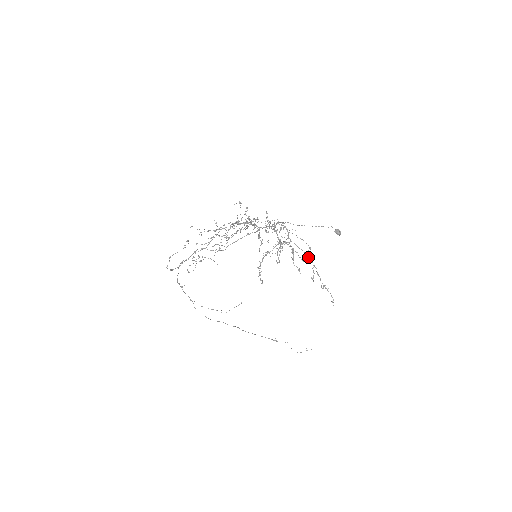
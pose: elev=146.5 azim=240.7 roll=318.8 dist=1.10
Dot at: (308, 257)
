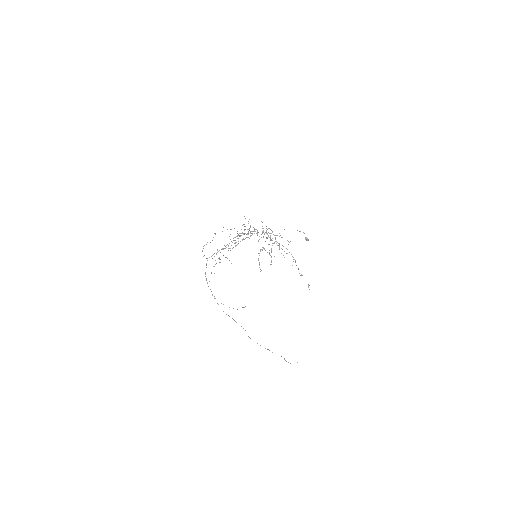
Dot at: (289, 252)
